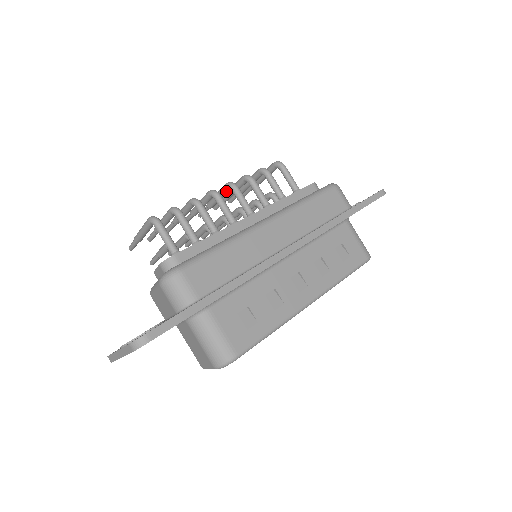
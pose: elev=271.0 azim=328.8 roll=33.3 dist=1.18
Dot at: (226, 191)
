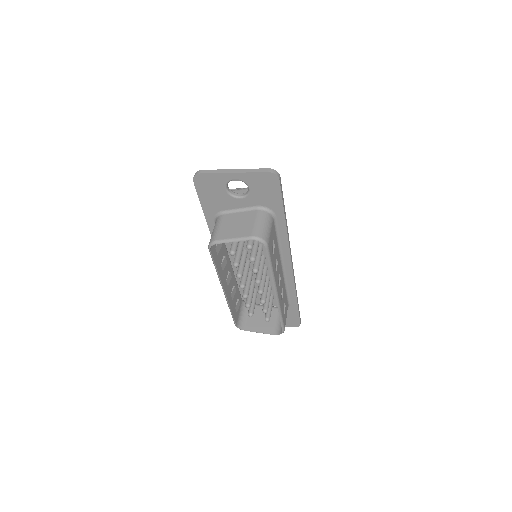
Dot at: occluded
